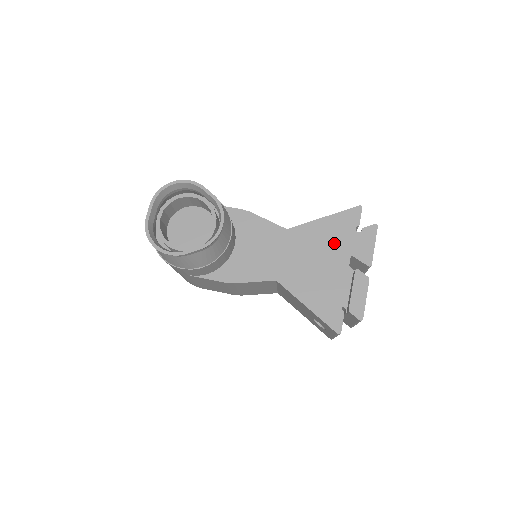
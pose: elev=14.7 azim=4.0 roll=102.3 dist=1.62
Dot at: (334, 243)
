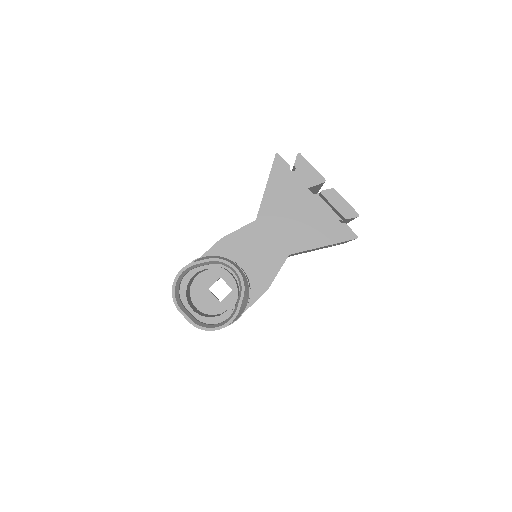
Dot at: (291, 194)
